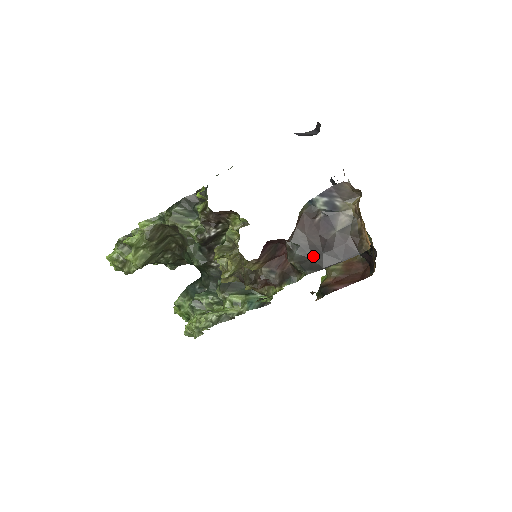
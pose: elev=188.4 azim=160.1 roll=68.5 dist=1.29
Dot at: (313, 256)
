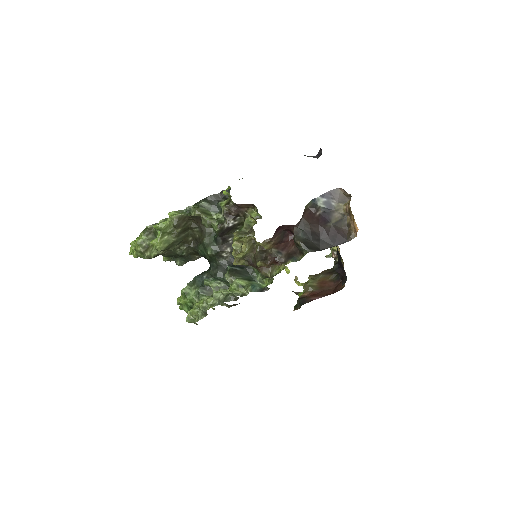
Dot at: (313, 240)
